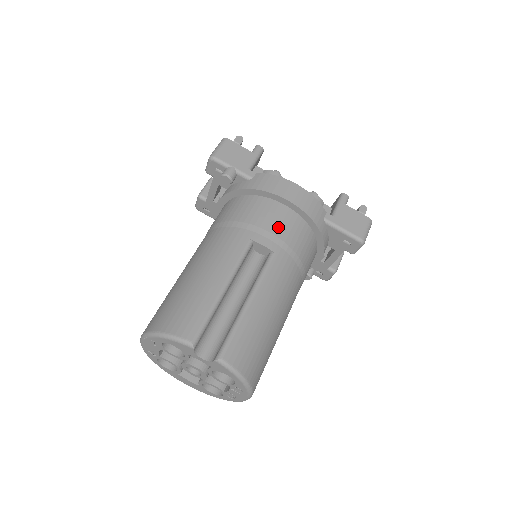
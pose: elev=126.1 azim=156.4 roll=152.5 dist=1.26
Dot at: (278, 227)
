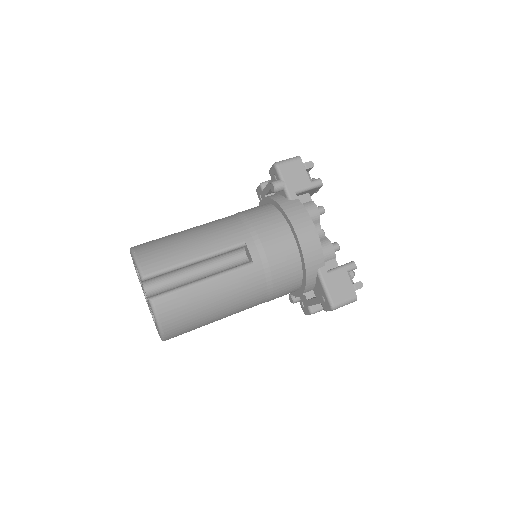
Dot at: (273, 248)
